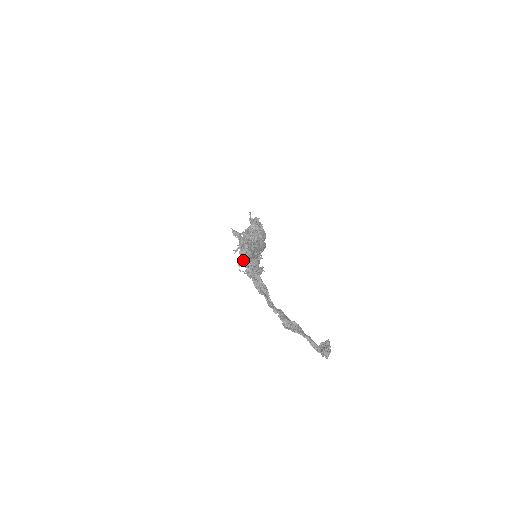
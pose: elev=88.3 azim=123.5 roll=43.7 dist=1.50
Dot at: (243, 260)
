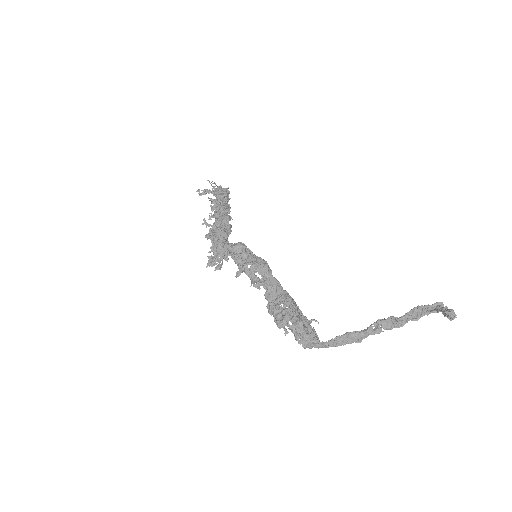
Dot at: occluded
